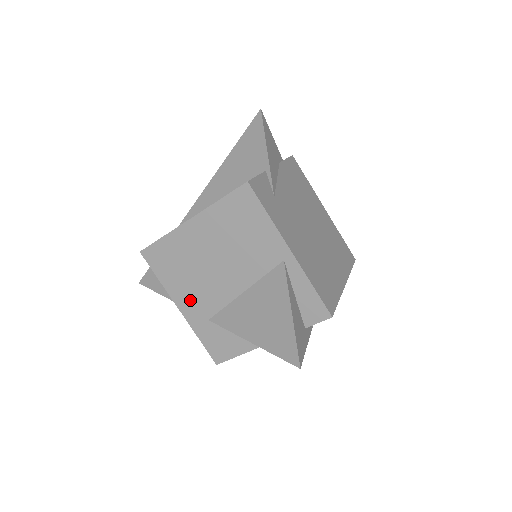
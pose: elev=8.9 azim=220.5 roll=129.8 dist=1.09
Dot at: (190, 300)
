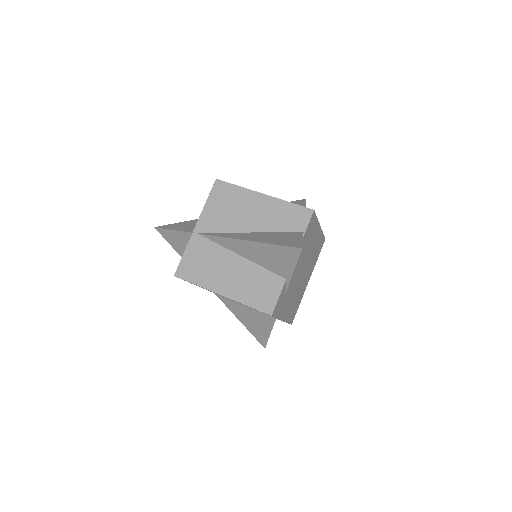
Dot at: occluded
